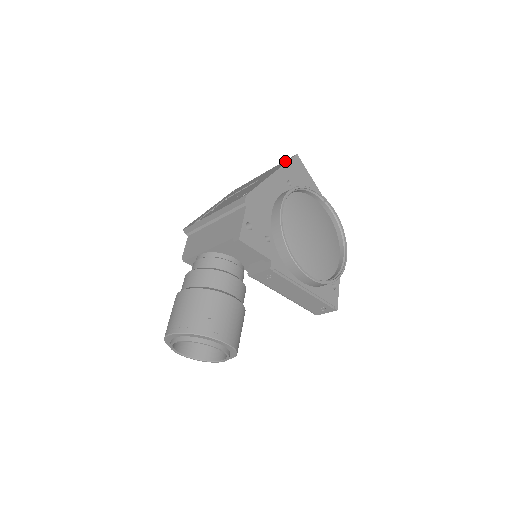
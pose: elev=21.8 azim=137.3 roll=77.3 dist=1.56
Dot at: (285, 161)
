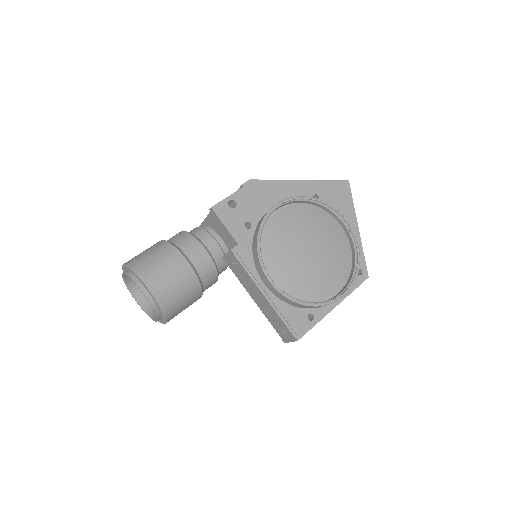
Dot at: occluded
